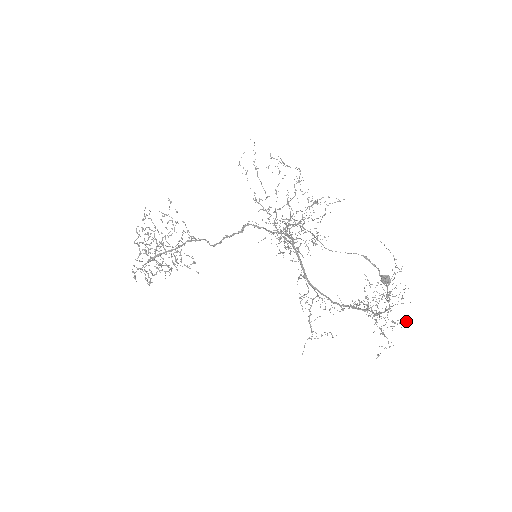
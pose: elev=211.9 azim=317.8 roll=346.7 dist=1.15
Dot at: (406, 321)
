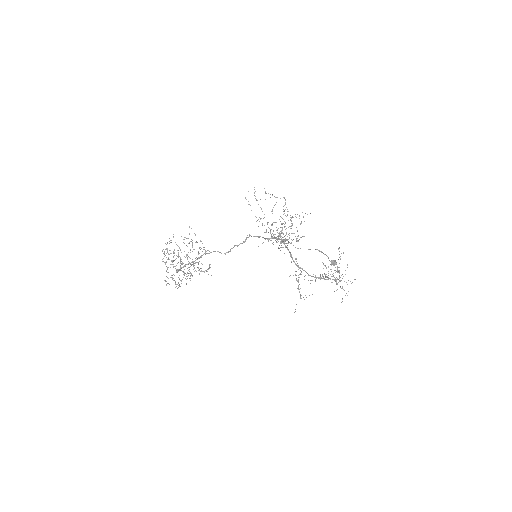
Dot at: (354, 279)
